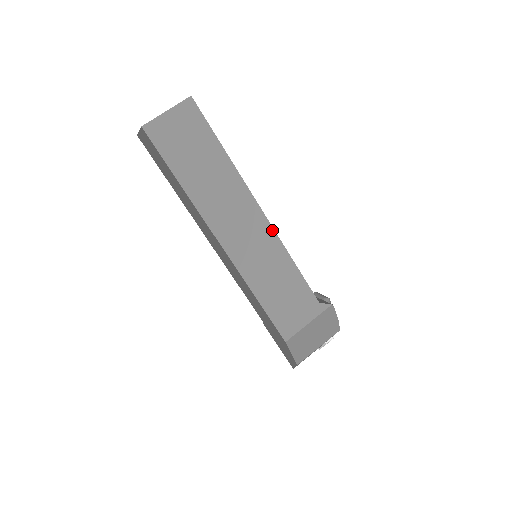
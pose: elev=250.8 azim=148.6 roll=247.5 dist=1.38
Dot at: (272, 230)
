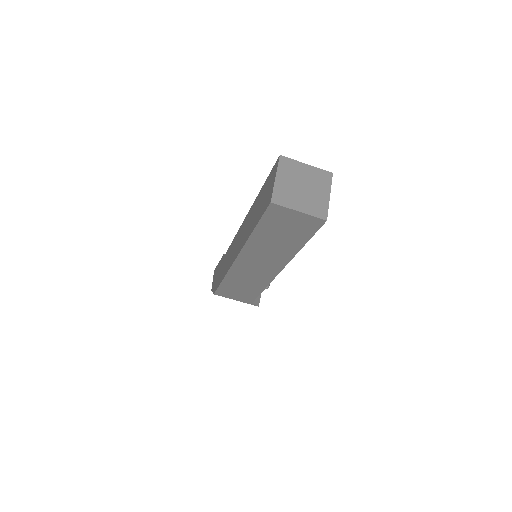
Dot at: (273, 277)
